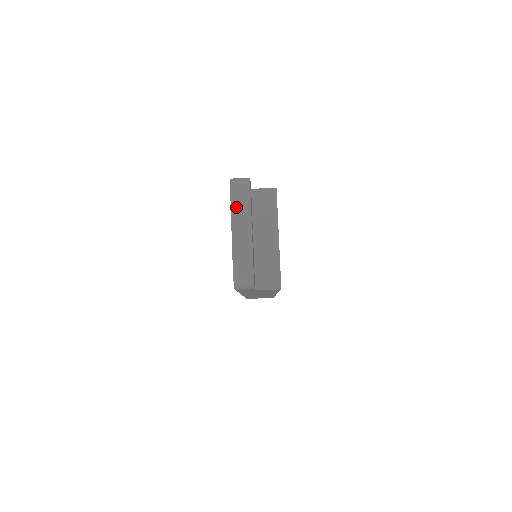
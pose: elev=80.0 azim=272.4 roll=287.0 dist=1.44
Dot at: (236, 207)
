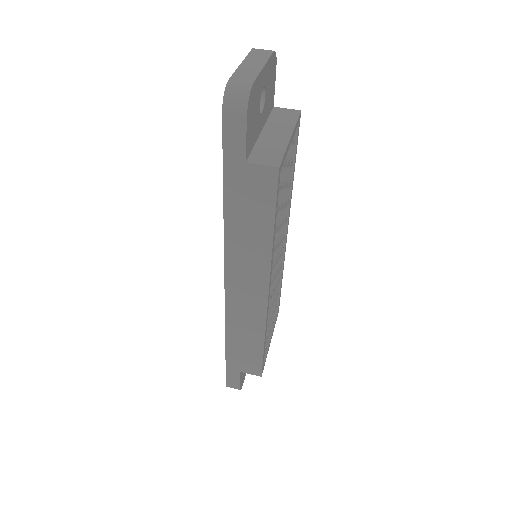
Dot at: (254, 55)
